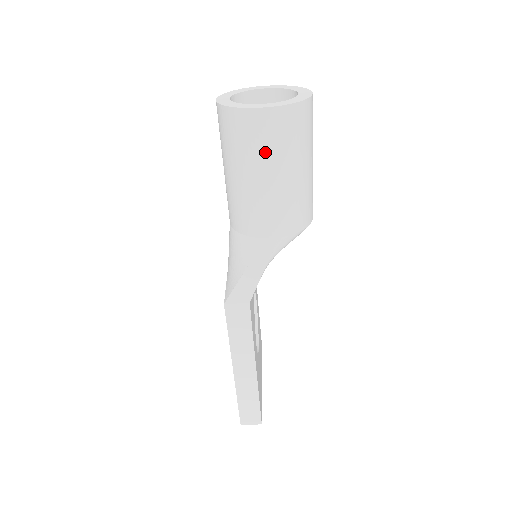
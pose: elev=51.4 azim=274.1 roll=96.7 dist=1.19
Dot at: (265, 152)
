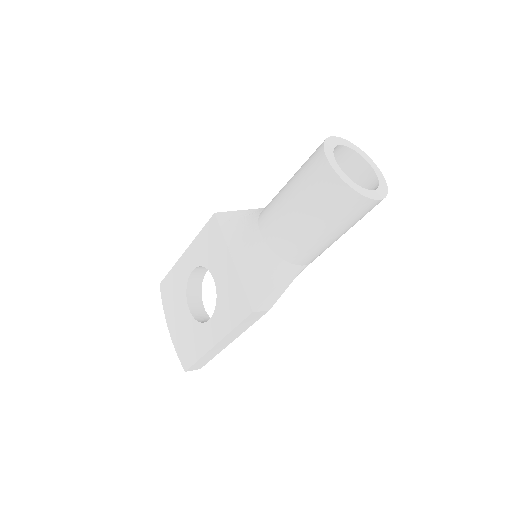
Dot at: (350, 222)
